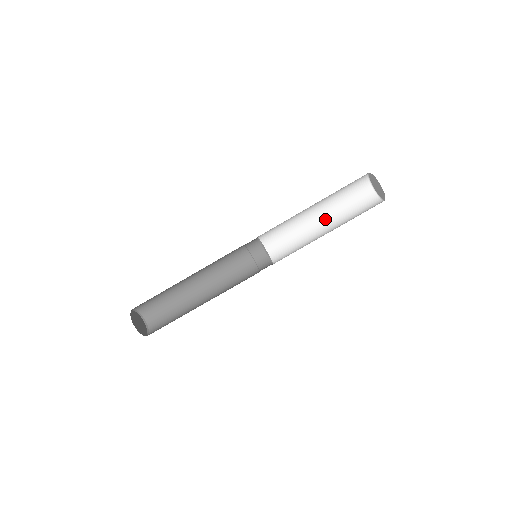
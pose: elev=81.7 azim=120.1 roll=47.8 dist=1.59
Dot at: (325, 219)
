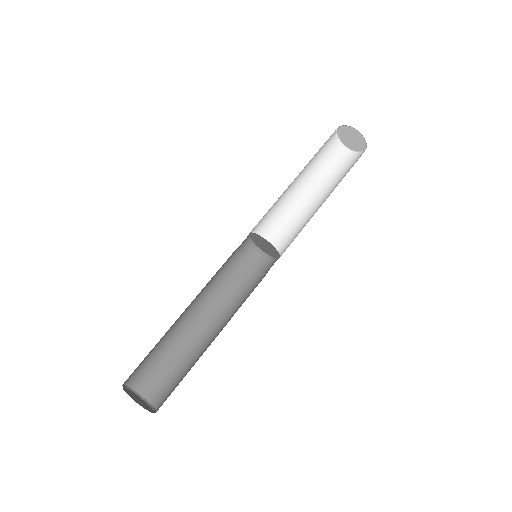
Dot at: (307, 190)
